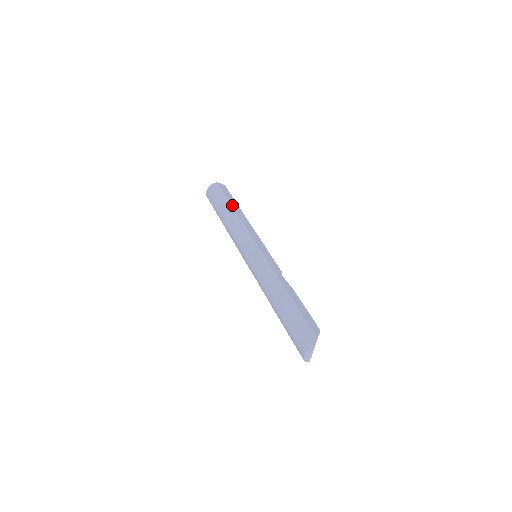
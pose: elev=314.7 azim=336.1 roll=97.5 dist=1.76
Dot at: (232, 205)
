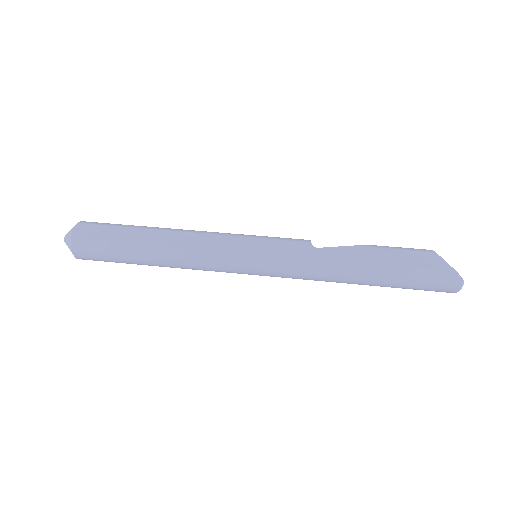
Dot at: (141, 243)
